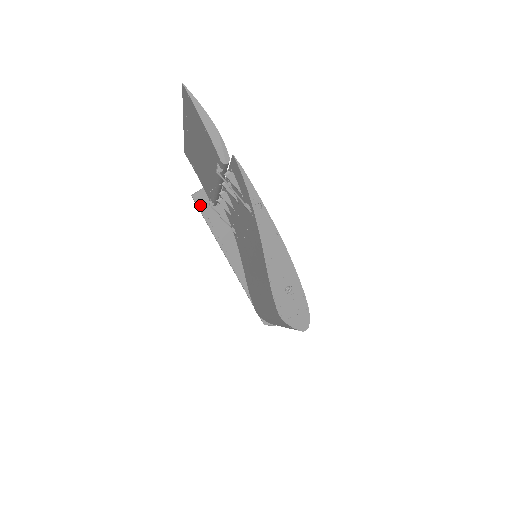
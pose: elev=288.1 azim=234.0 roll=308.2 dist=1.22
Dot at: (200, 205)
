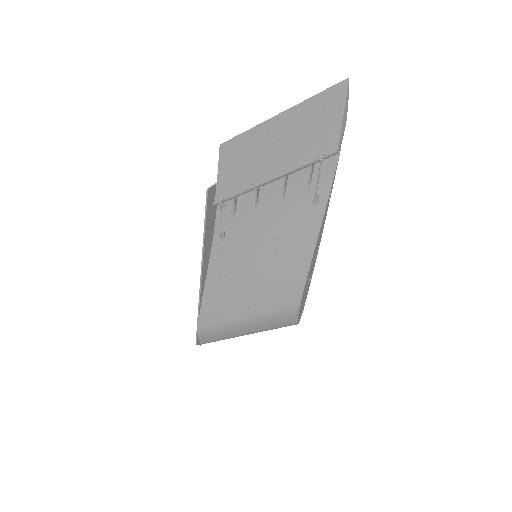
Dot at: (208, 201)
